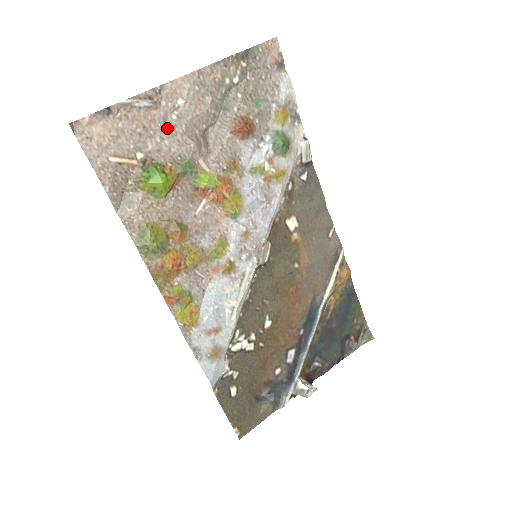
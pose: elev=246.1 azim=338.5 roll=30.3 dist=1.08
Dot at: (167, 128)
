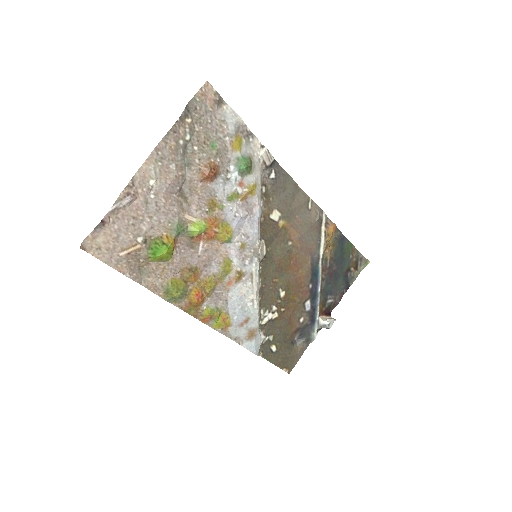
Dot at: (151, 207)
